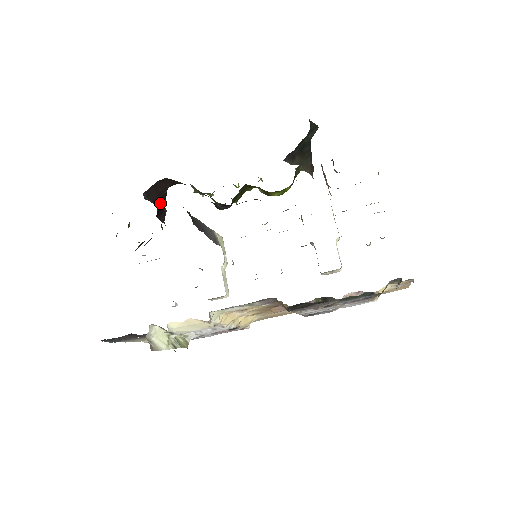
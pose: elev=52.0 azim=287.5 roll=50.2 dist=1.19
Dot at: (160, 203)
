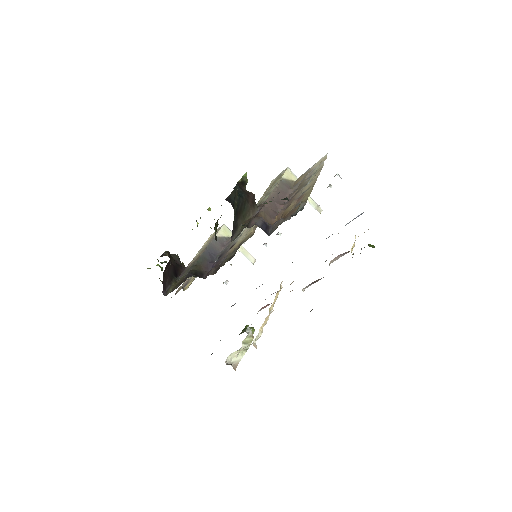
Dot at: (173, 270)
